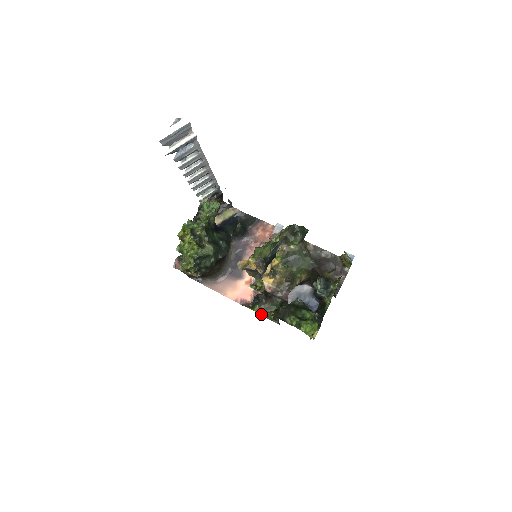
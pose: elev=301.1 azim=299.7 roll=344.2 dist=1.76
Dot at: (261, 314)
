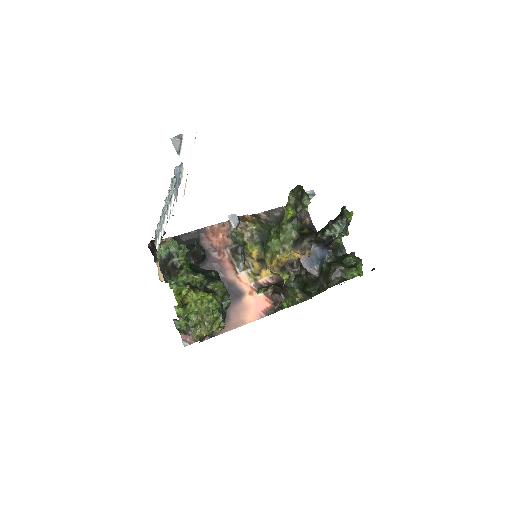
Dot at: (291, 305)
